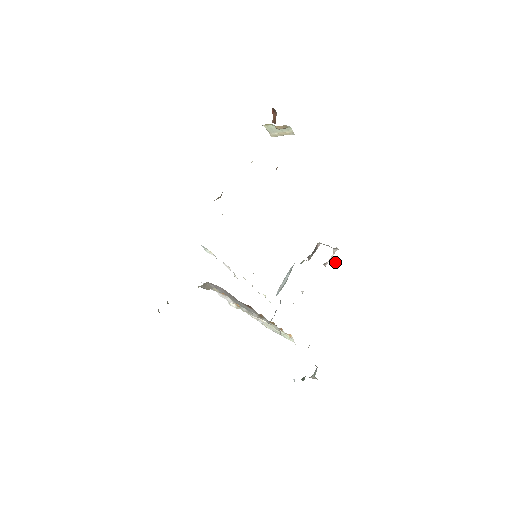
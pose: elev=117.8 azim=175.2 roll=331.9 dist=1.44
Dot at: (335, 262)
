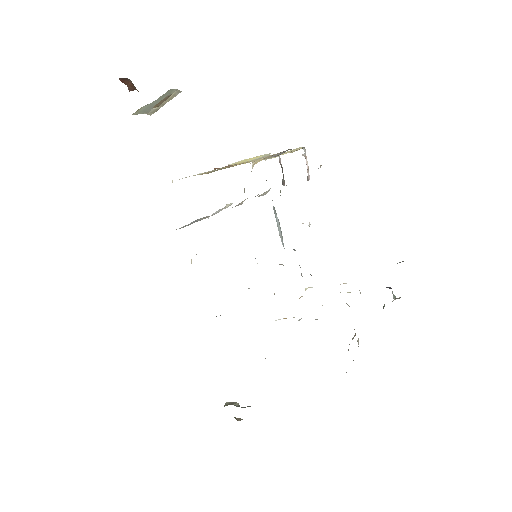
Dot at: (318, 168)
